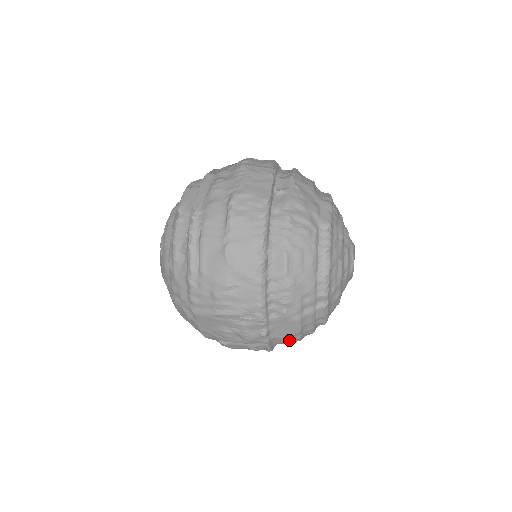
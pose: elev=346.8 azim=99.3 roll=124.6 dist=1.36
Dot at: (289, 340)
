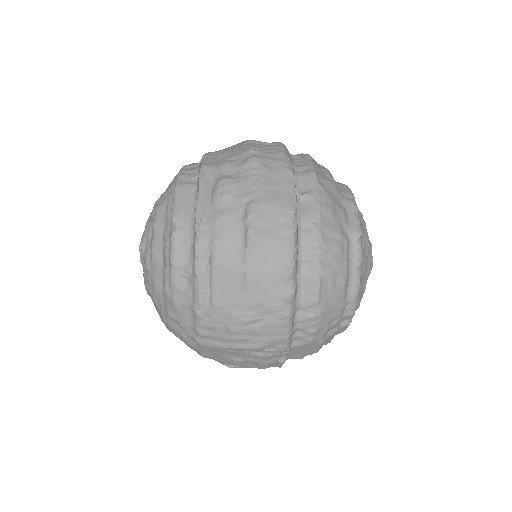
Dot at: occluded
